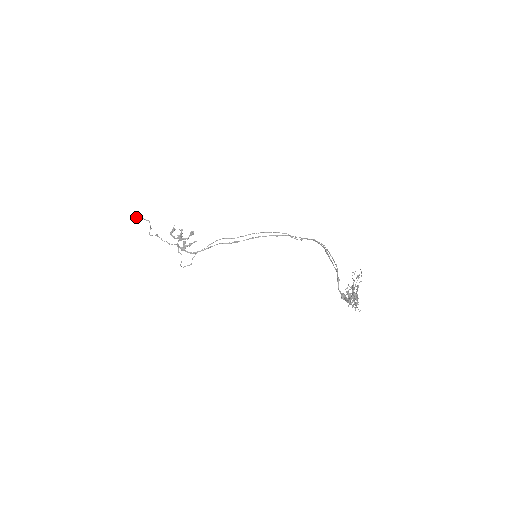
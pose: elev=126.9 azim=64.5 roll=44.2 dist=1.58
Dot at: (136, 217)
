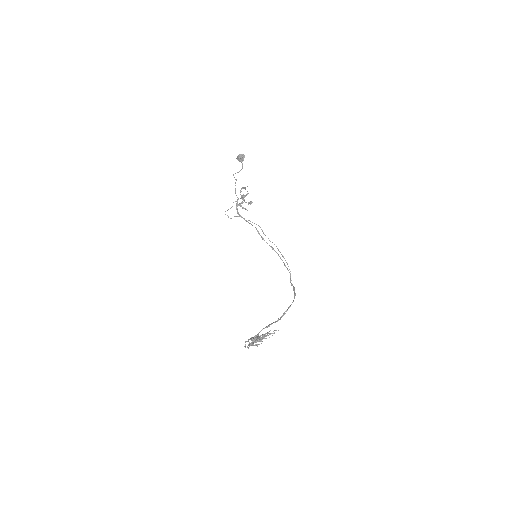
Dot at: (240, 157)
